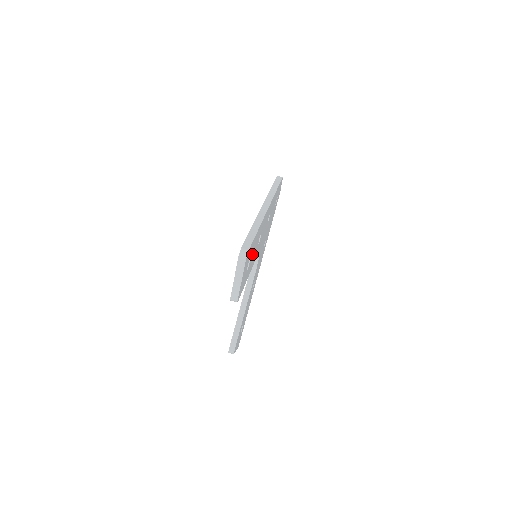
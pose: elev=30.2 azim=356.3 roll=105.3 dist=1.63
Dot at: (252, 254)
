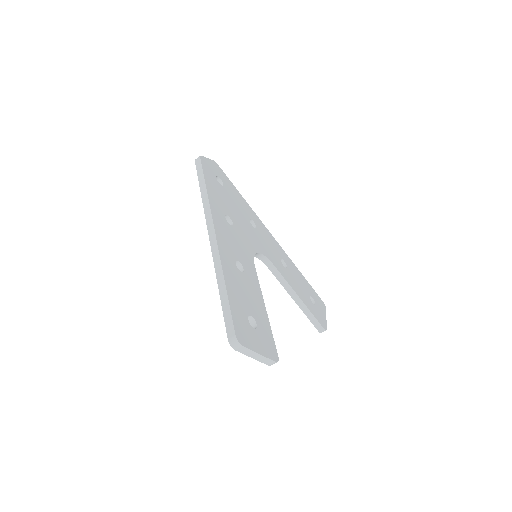
Dot at: (246, 304)
